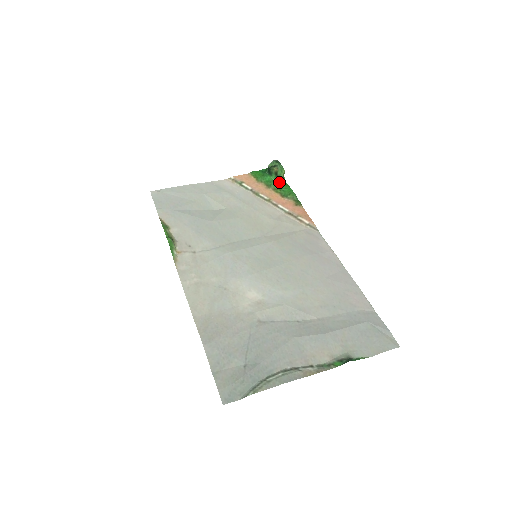
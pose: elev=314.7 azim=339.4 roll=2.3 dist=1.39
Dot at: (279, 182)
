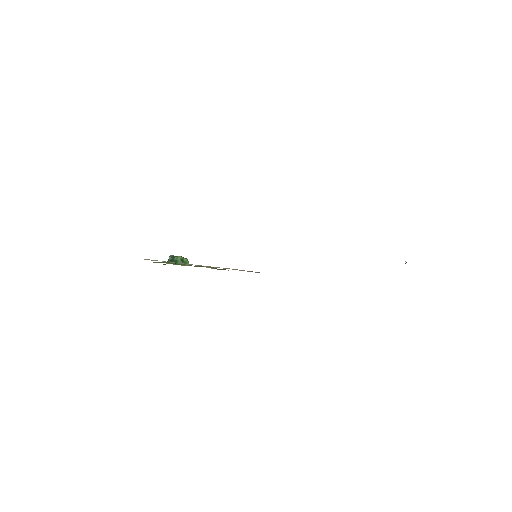
Dot at: occluded
